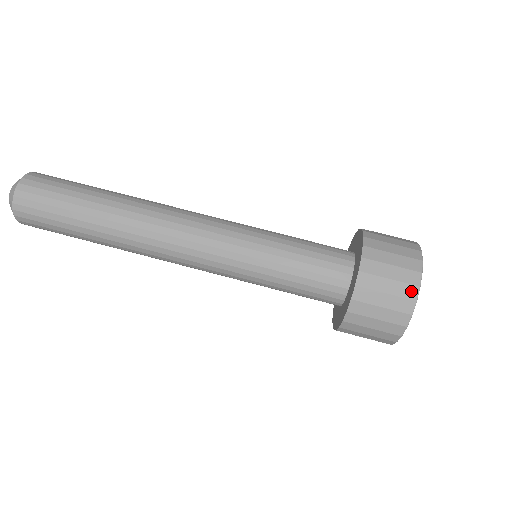
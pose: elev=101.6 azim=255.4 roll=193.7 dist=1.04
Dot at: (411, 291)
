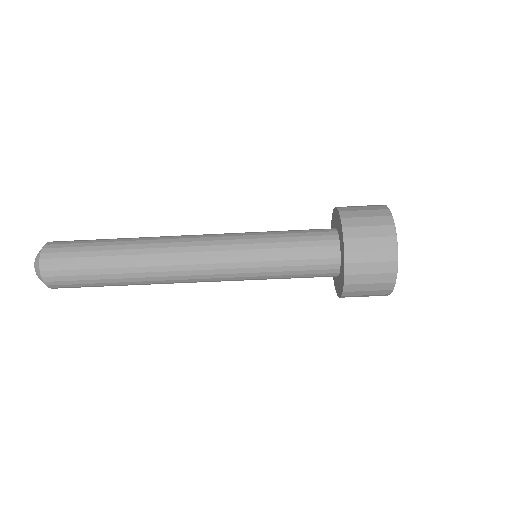
Dot at: (386, 292)
